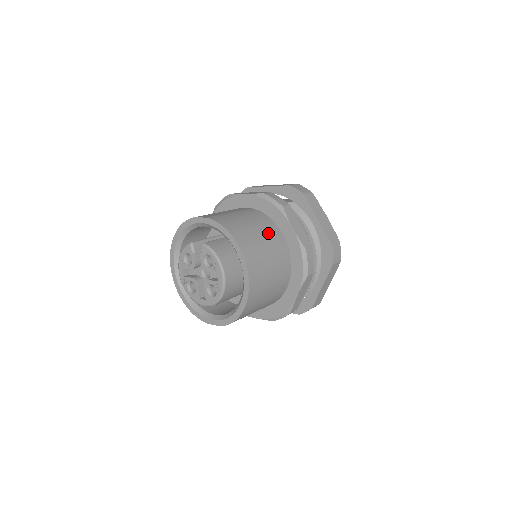
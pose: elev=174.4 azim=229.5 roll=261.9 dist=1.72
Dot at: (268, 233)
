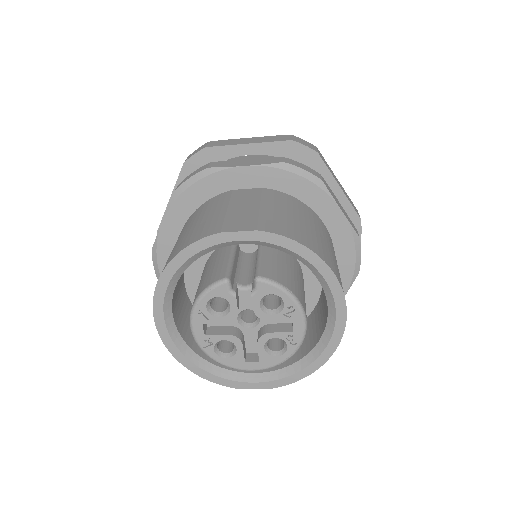
Dot at: (320, 228)
